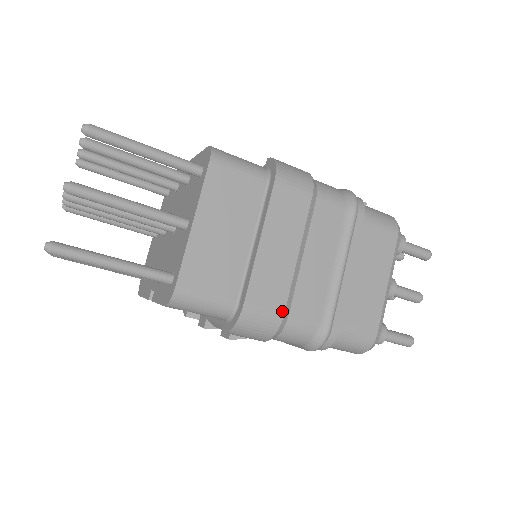
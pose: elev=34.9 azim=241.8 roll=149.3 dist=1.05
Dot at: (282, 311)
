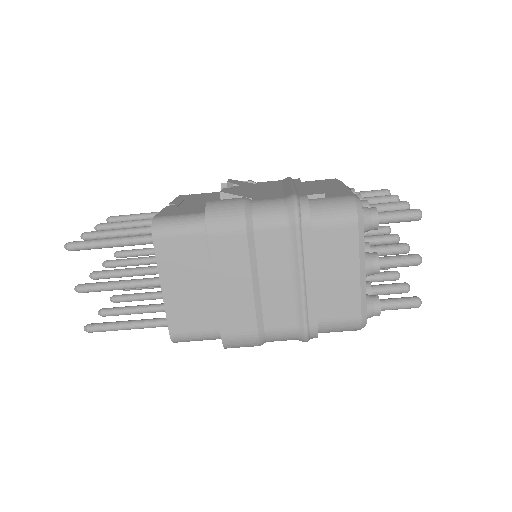
Dot at: (255, 330)
